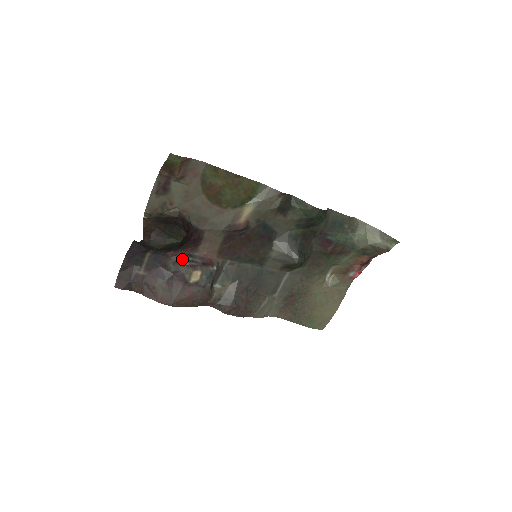
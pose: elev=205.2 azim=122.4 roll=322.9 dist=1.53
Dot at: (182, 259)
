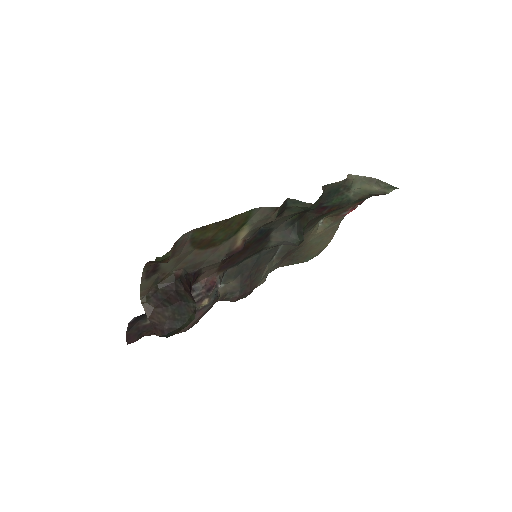
Dot at: occluded
